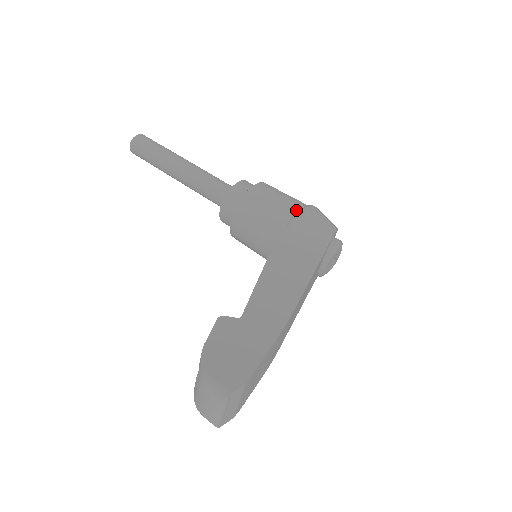
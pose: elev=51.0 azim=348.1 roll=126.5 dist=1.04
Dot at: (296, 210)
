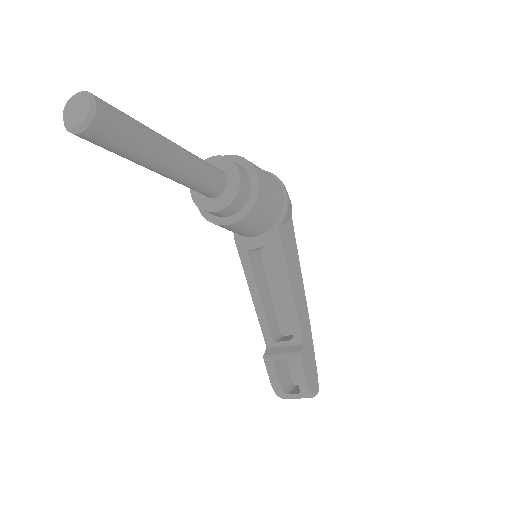
Dot at: (283, 202)
